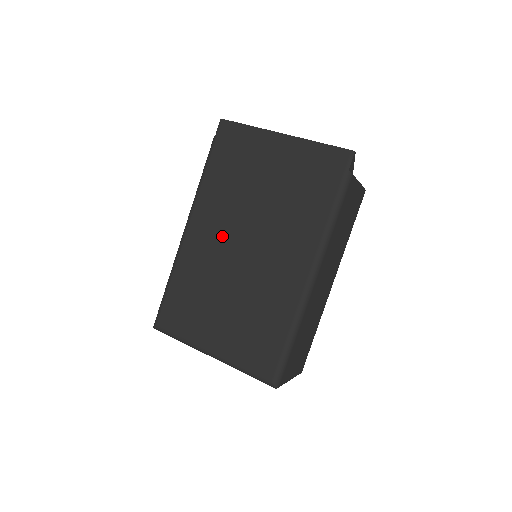
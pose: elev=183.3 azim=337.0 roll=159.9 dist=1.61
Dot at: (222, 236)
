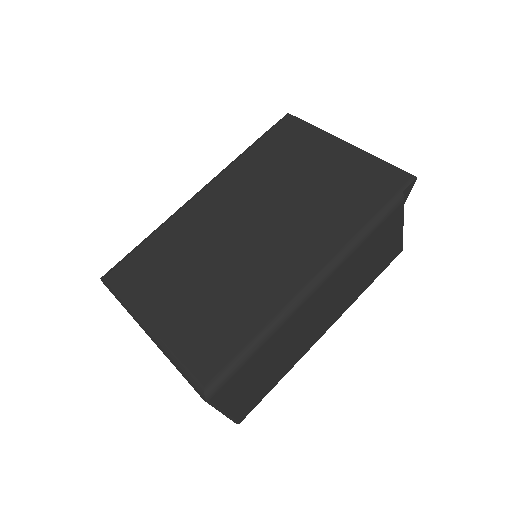
Dot at: (232, 211)
